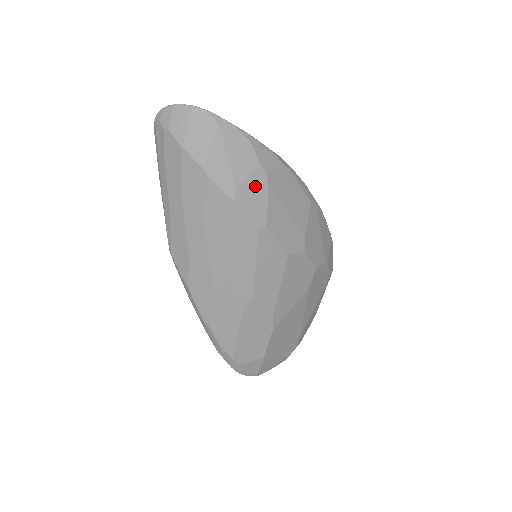
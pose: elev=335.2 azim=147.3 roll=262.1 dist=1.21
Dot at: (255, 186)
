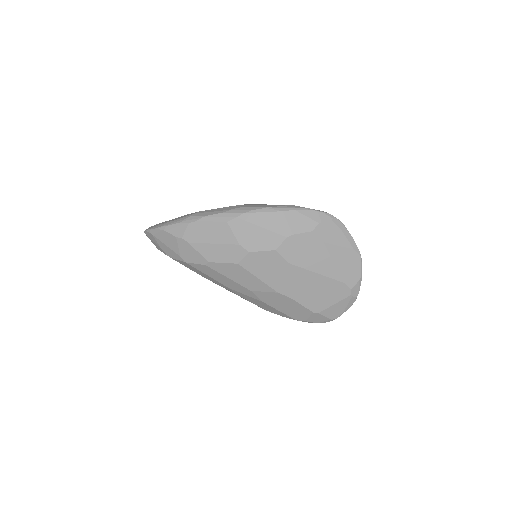
Dot at: (185, 248)
